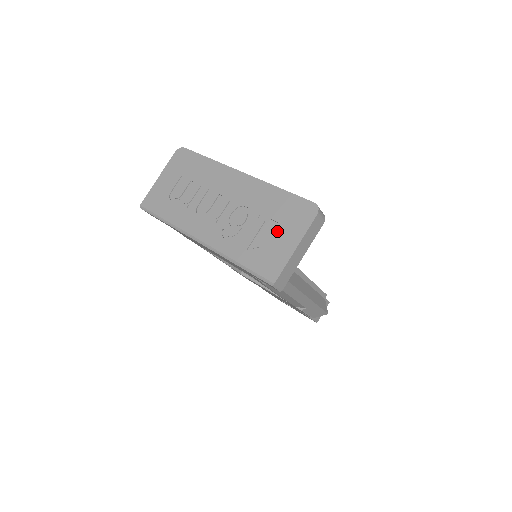
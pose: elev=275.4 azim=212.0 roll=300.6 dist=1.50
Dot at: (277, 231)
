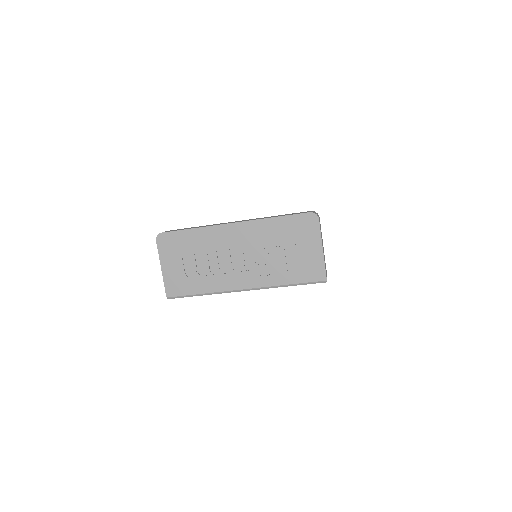
Dot at: (299, 247)
